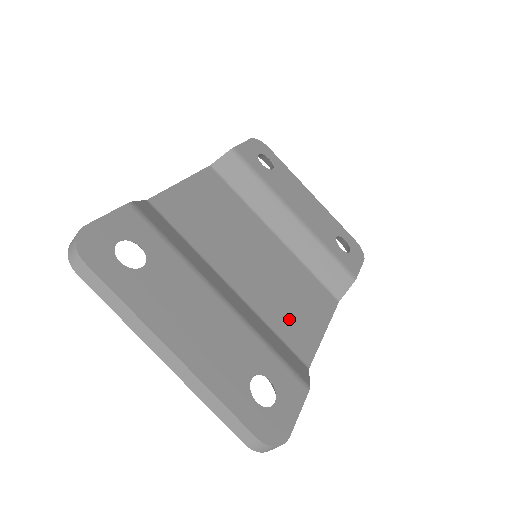
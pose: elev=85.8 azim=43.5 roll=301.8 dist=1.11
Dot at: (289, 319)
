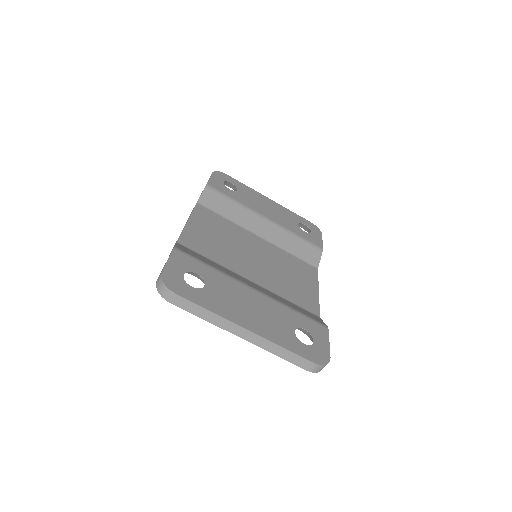
Dot at: (294, 291)
